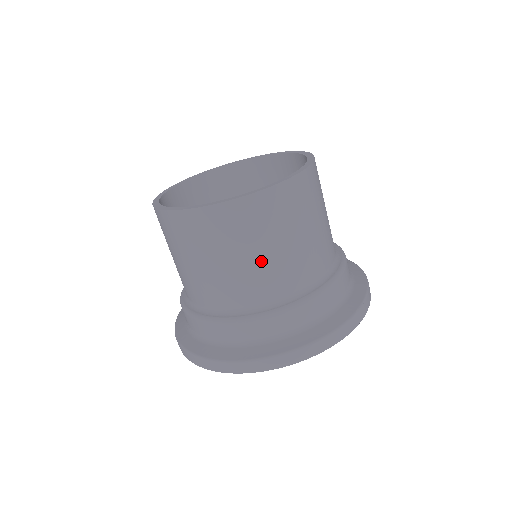
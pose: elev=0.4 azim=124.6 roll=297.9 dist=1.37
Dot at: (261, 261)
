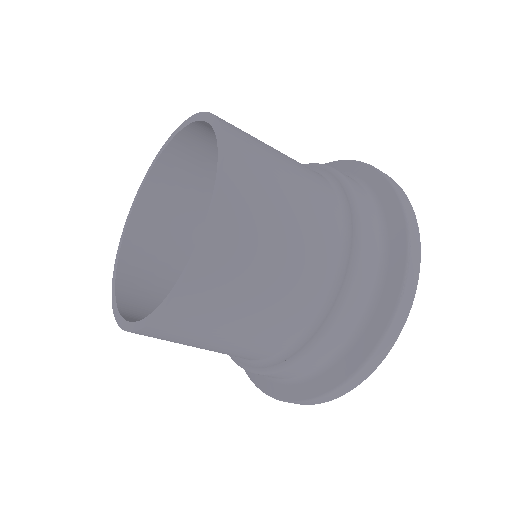
Dot at: (233, 341)
